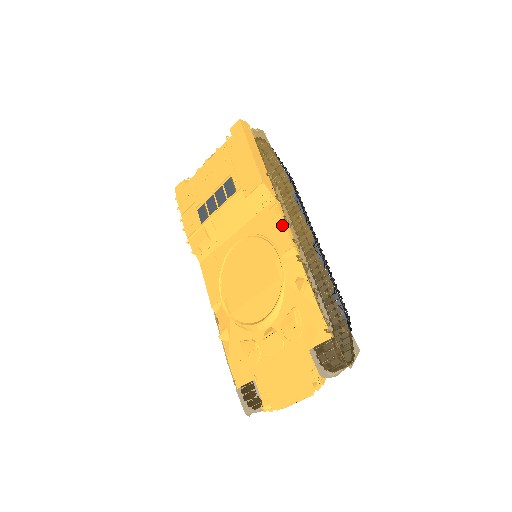
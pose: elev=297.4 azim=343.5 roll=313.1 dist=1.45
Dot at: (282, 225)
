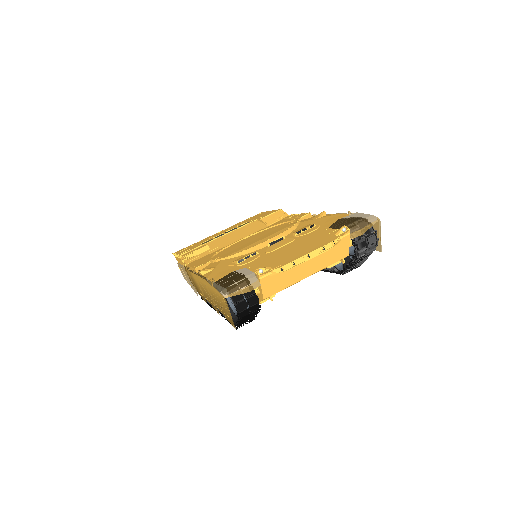
Dot at: (298, 214)
